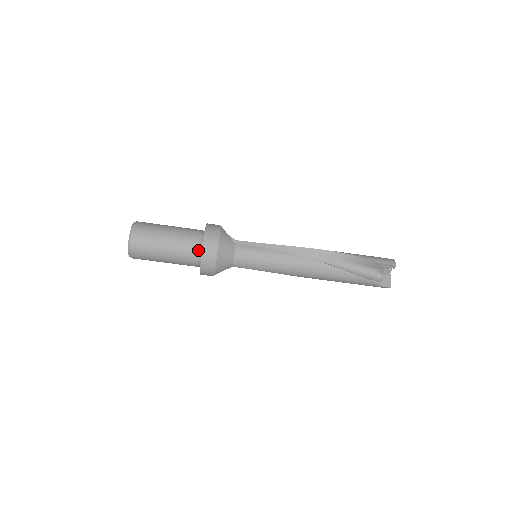
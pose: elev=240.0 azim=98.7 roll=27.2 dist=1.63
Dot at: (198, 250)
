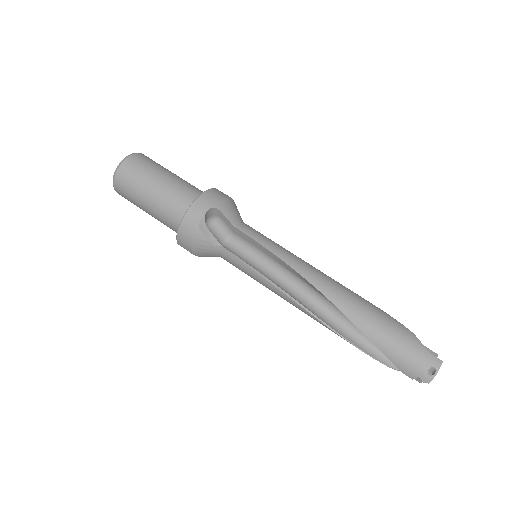
Dot at: occluded
